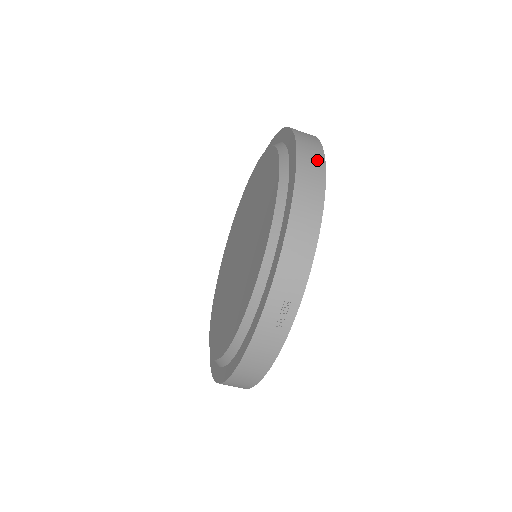
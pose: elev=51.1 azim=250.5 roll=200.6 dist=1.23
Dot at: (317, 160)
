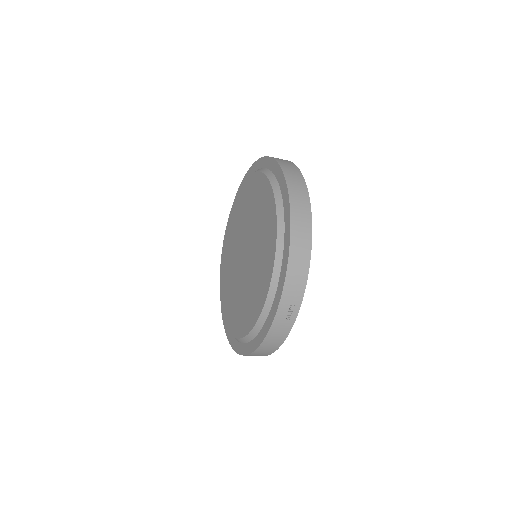
Dot at: (303, 196)
